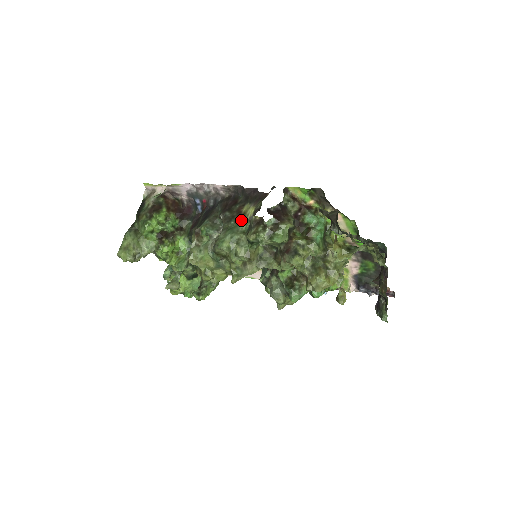
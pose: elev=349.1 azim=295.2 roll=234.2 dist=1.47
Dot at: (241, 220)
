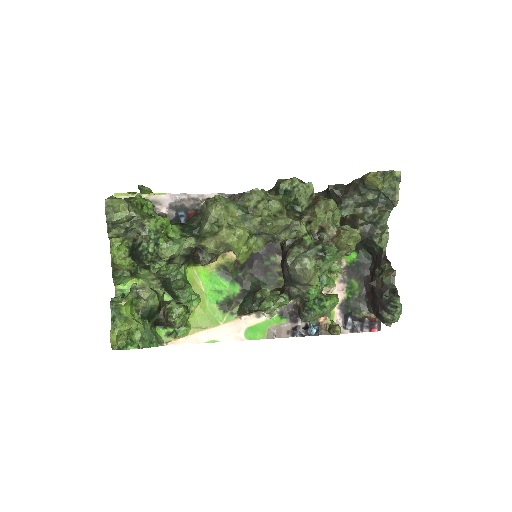
Dot at: occluded
